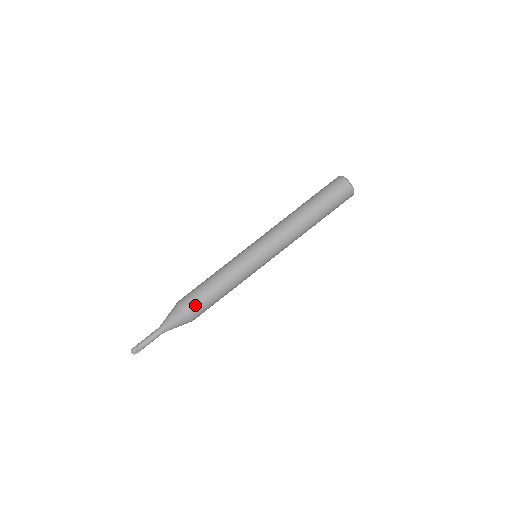
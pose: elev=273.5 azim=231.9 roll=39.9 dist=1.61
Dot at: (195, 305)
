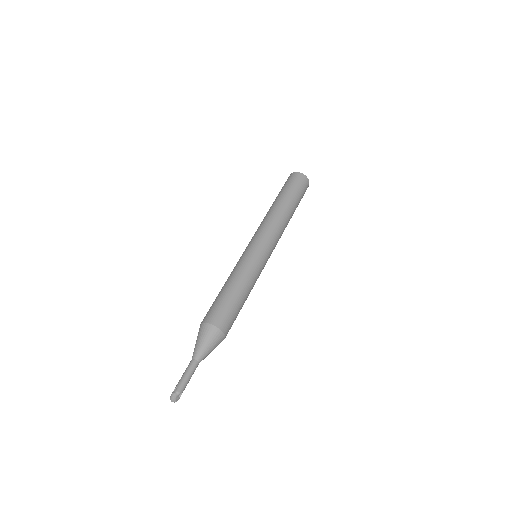
Dot at: (222, 313)
